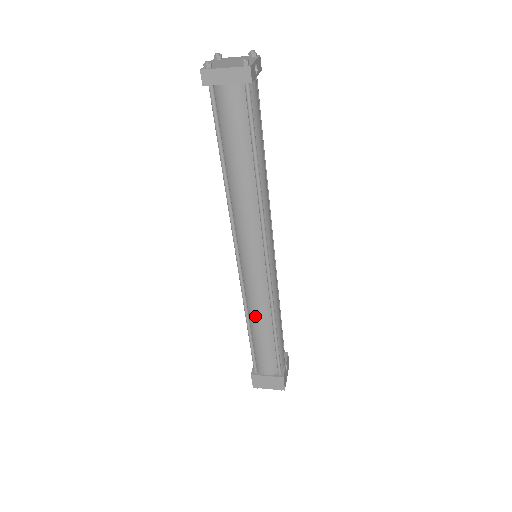
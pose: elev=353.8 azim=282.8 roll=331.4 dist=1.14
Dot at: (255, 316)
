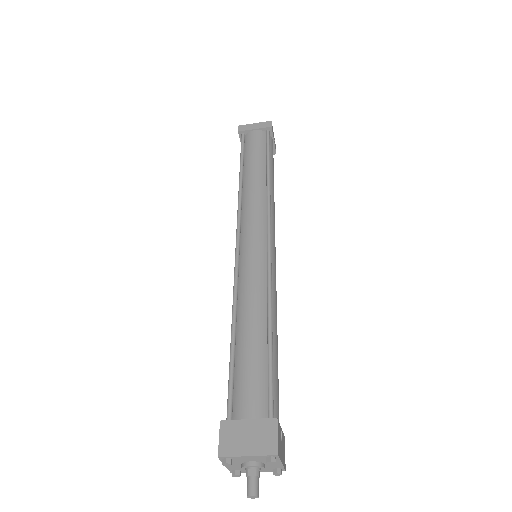
Dot at: (246, 306)
